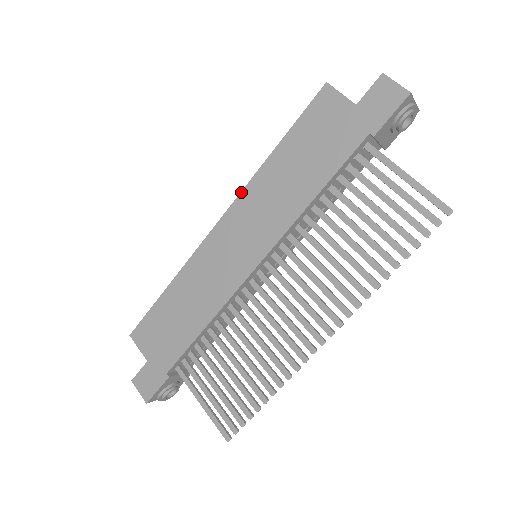
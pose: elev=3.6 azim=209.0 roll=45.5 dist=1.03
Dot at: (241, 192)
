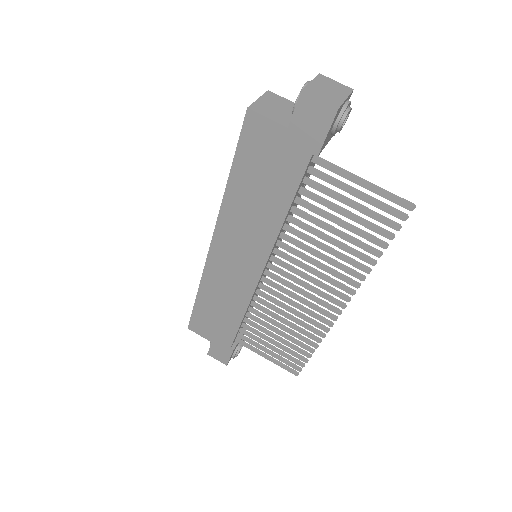
Dot at: (217, 219)
